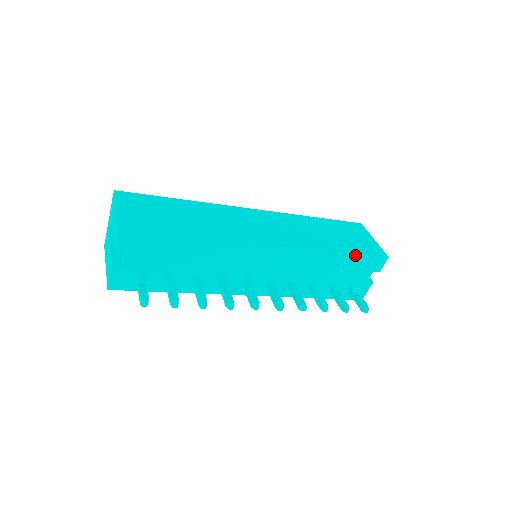
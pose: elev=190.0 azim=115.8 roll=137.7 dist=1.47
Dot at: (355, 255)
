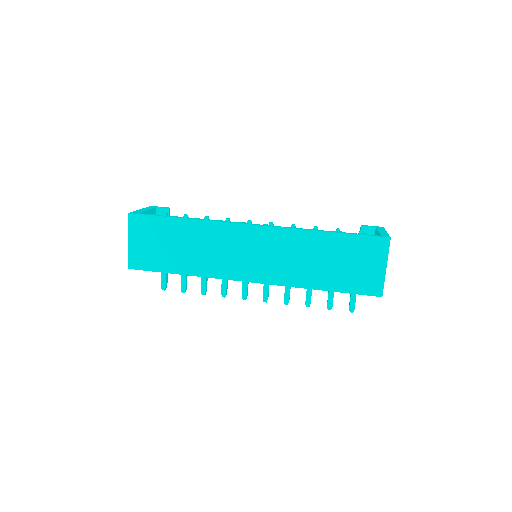
Dot at: (340, 292)
